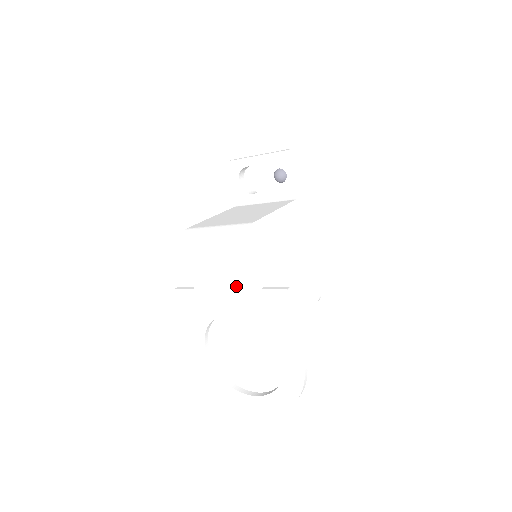
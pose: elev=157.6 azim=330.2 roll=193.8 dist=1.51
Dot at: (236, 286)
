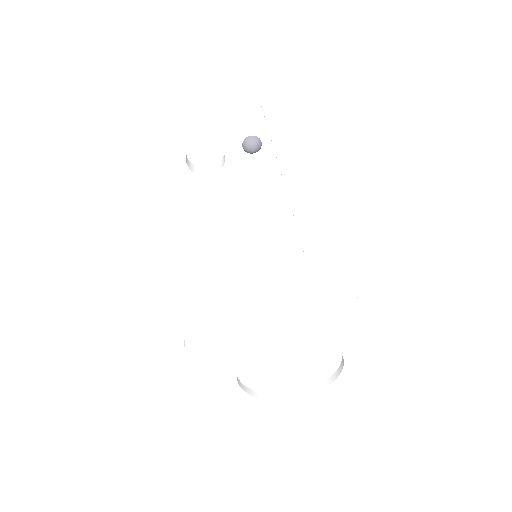
Dot at: (284, 316)
